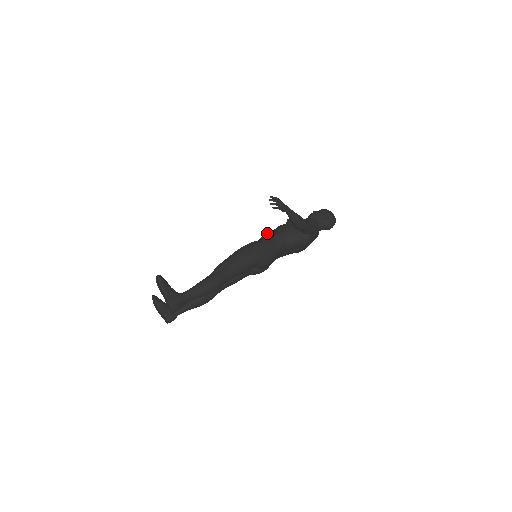
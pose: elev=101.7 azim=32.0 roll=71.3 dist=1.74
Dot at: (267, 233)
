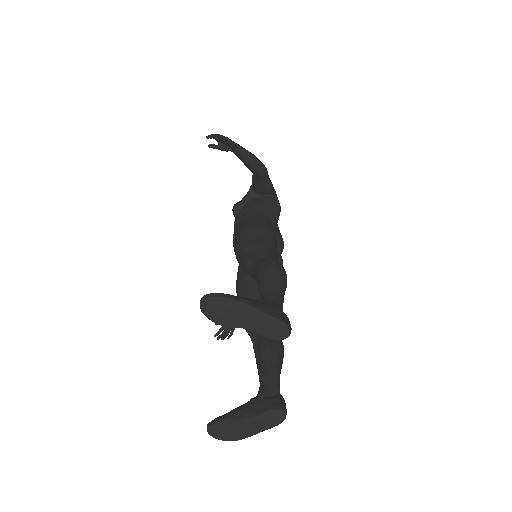
Dot at: (234, 232)
